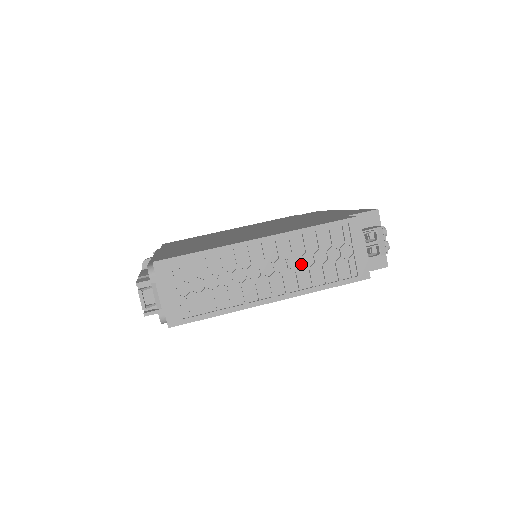
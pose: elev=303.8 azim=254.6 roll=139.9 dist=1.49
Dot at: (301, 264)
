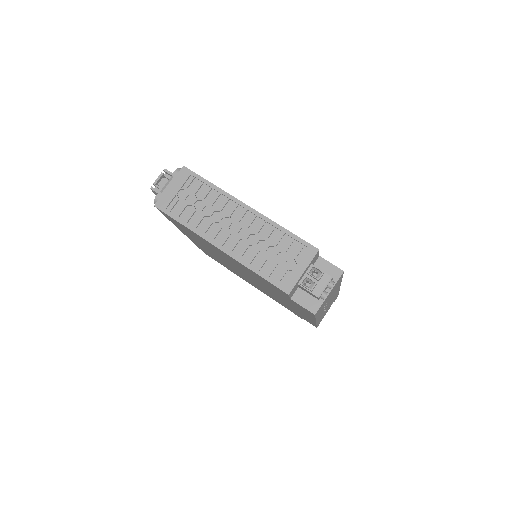
Dot at: (256, 243)
